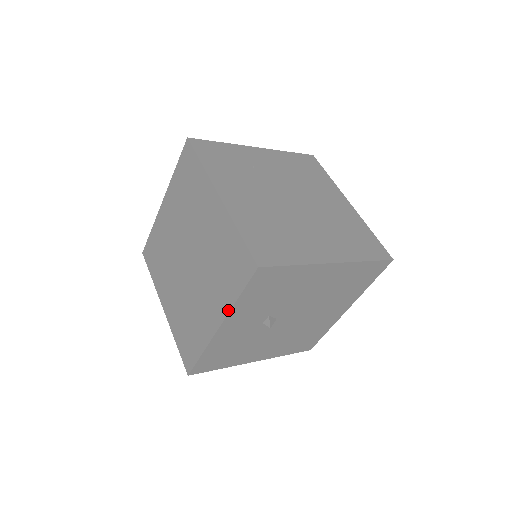
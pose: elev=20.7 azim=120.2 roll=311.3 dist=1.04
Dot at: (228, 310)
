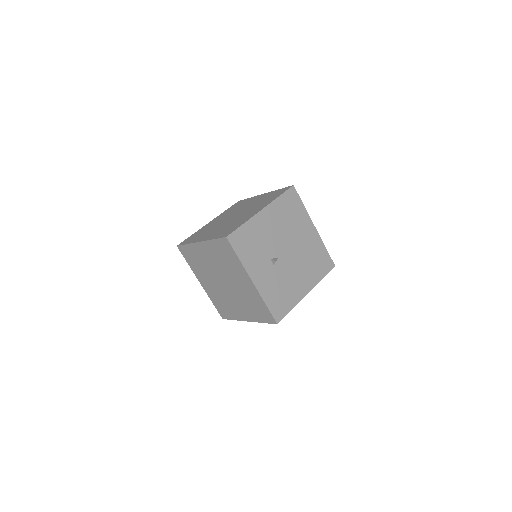
Dot at: (244, 269)
